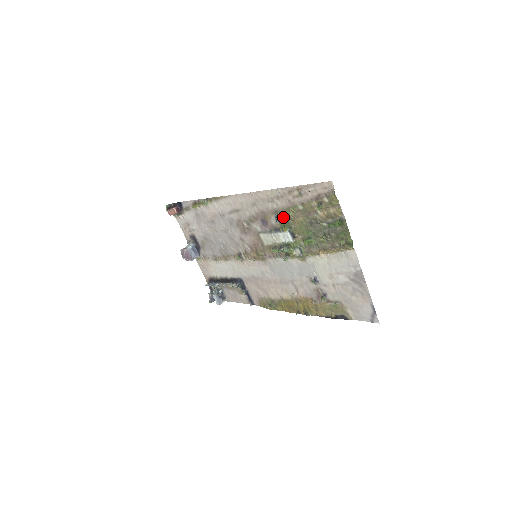
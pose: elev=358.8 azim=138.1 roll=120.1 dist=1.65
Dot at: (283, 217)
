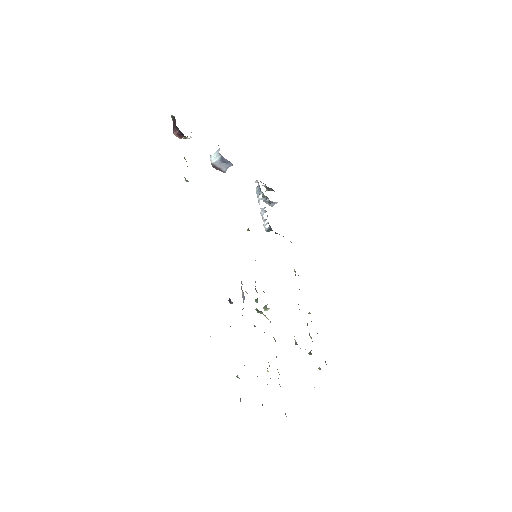
Dot at: occluded
